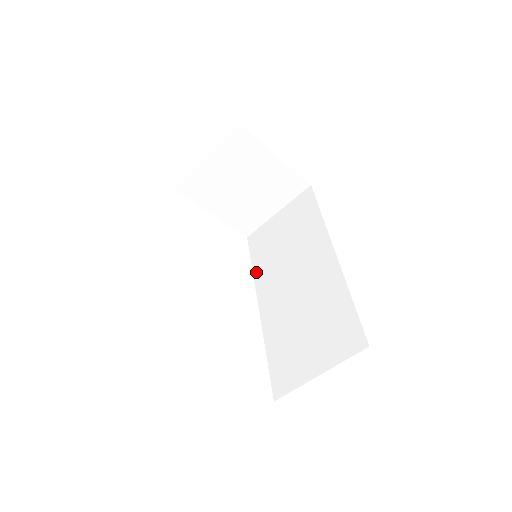
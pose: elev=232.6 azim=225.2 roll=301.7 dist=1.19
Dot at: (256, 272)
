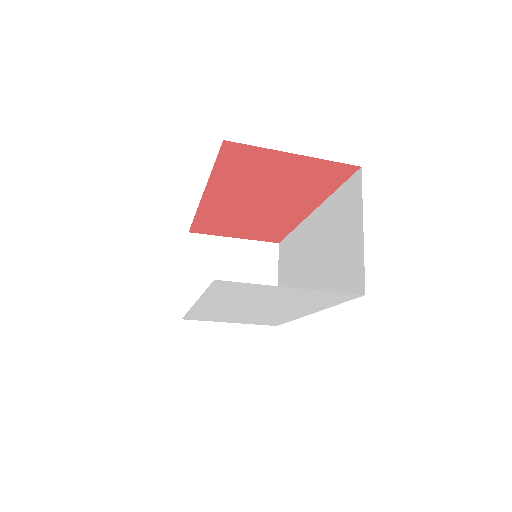
Dot at: occluded
